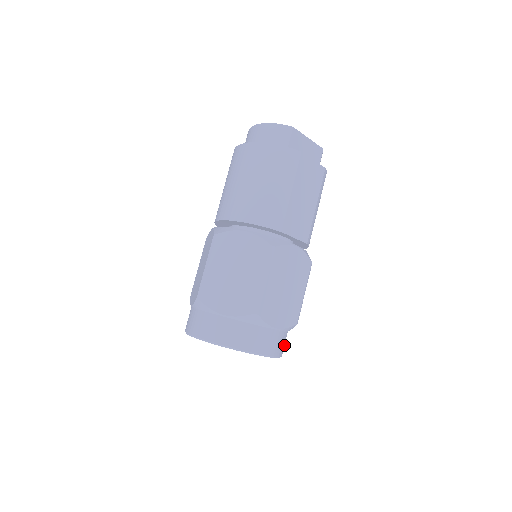
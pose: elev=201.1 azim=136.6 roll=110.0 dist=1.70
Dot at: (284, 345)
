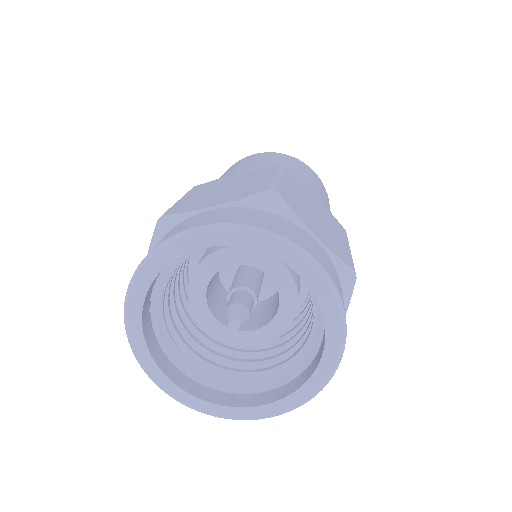
Dot at: occluded
